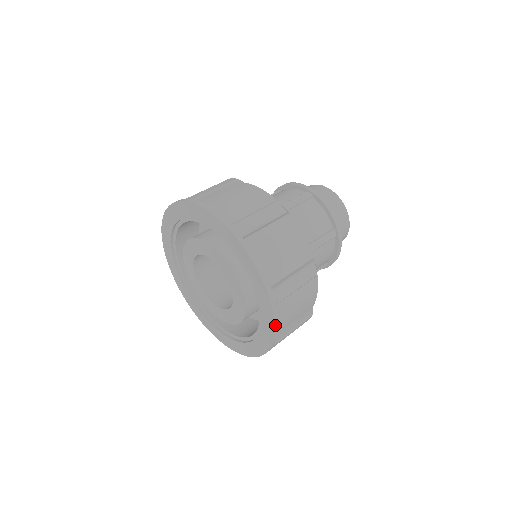
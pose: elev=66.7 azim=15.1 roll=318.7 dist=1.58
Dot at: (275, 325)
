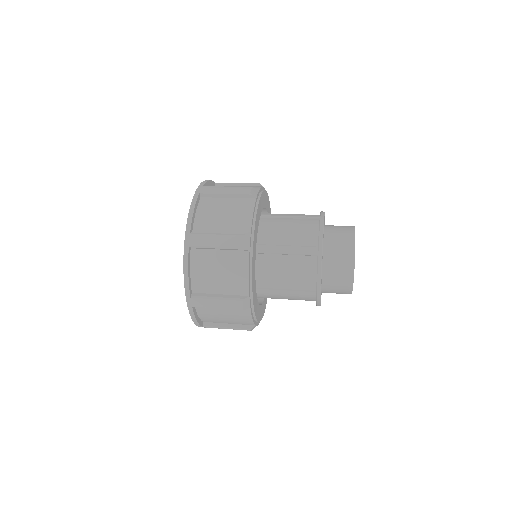
Dot at: (184, 266)
